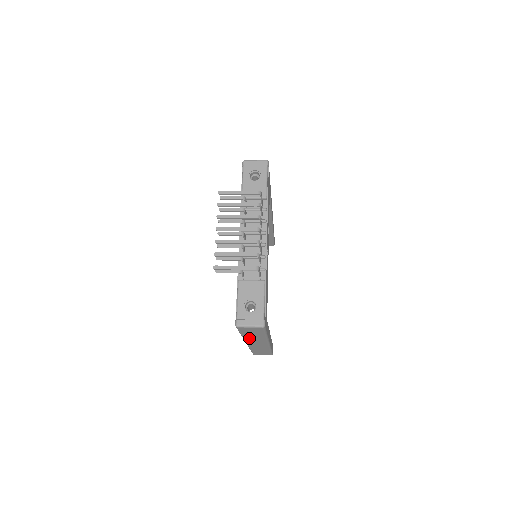
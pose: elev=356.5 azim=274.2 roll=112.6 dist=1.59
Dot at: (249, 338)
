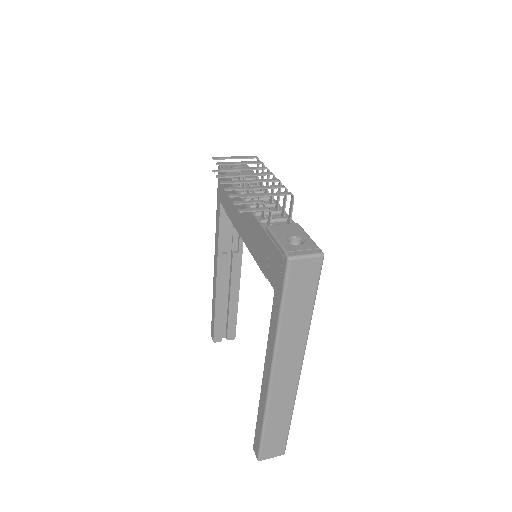
Dot at: (286, 334)
